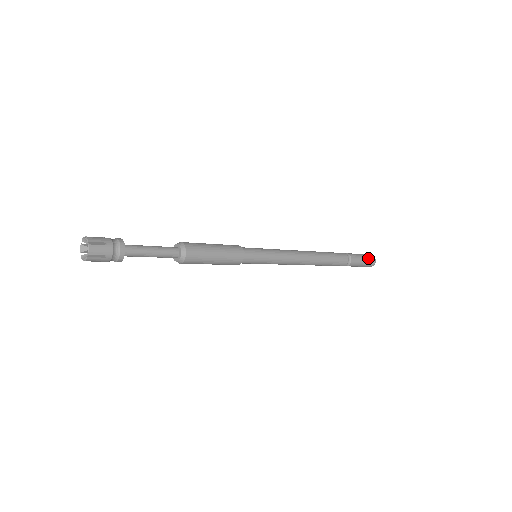
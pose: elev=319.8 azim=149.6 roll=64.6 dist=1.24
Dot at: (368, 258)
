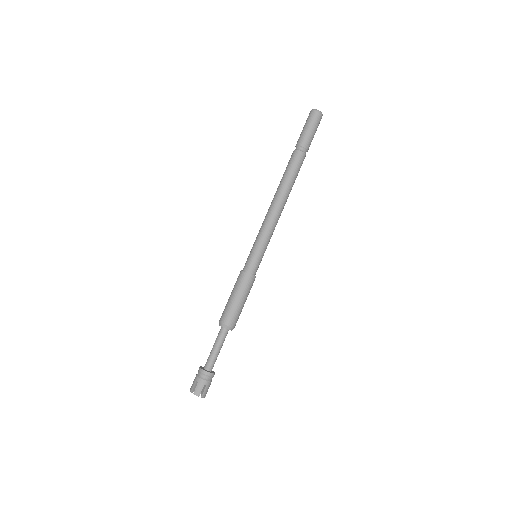
Dot at: (316, 123)
